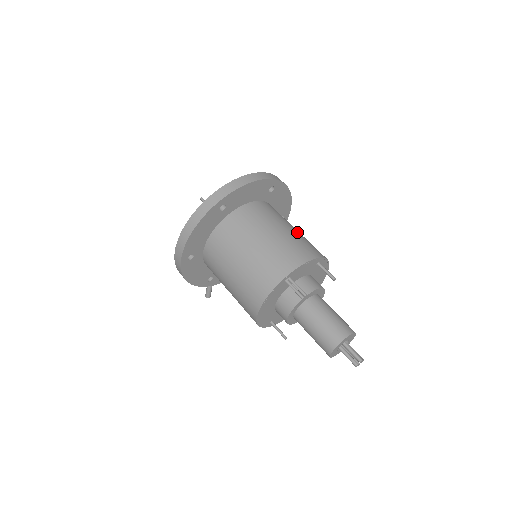
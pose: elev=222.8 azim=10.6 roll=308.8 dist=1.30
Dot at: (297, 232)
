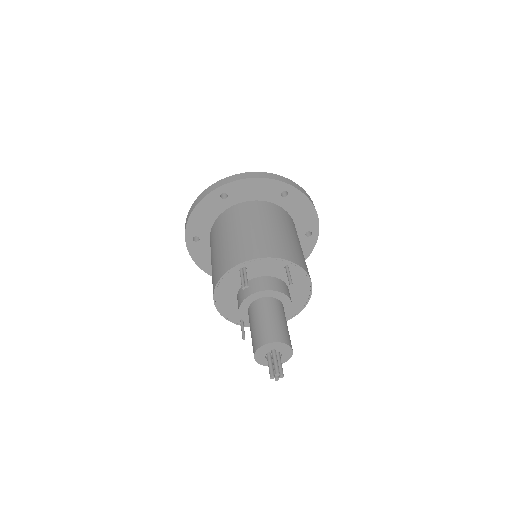
Dot at: (287, 236)
